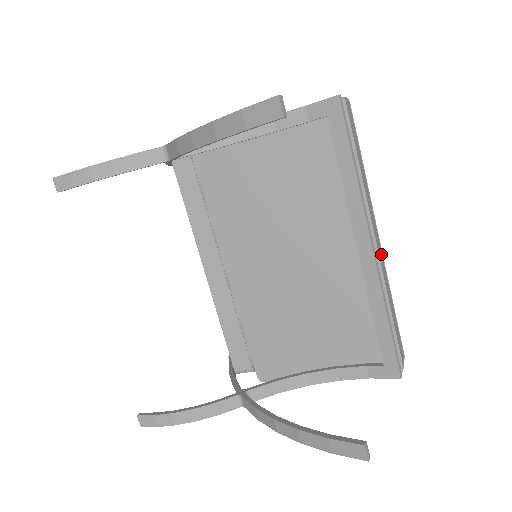
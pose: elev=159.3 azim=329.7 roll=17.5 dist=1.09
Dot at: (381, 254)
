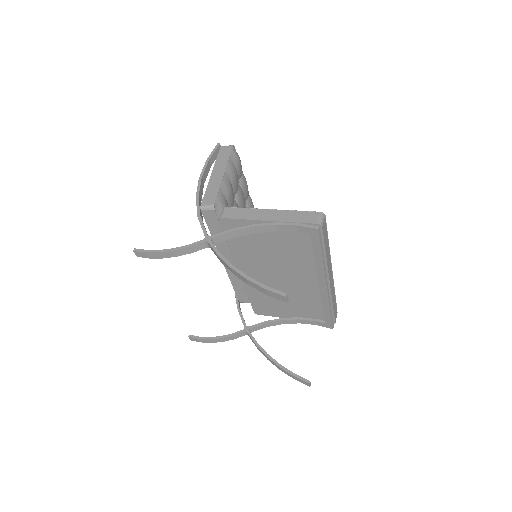
Dot at: (332, 279)
